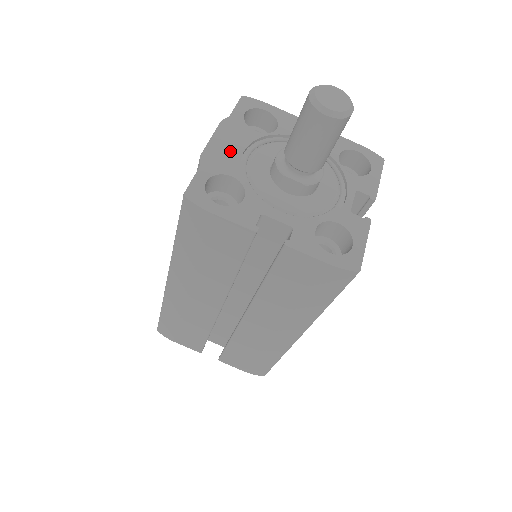
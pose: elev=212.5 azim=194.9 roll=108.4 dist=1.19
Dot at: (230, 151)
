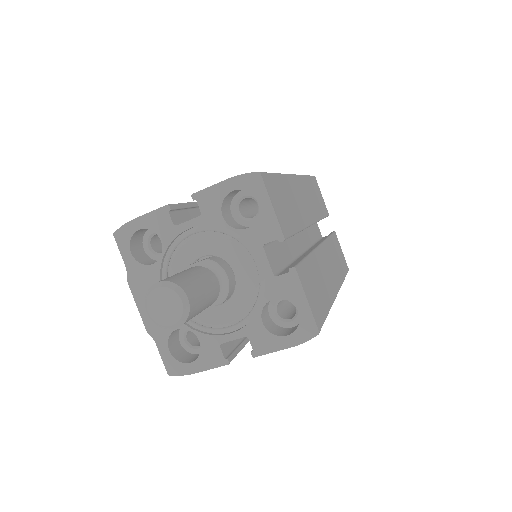
Dot at: occluded
